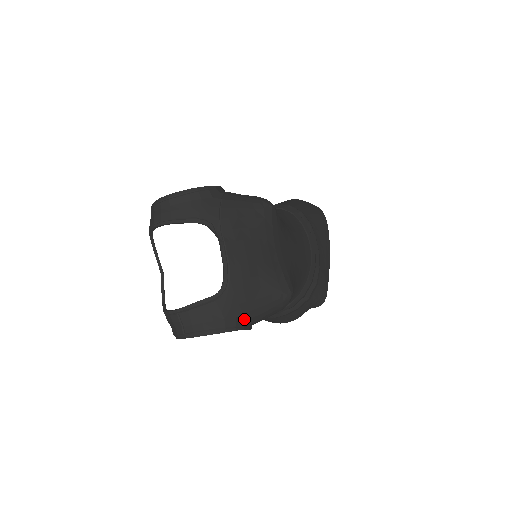
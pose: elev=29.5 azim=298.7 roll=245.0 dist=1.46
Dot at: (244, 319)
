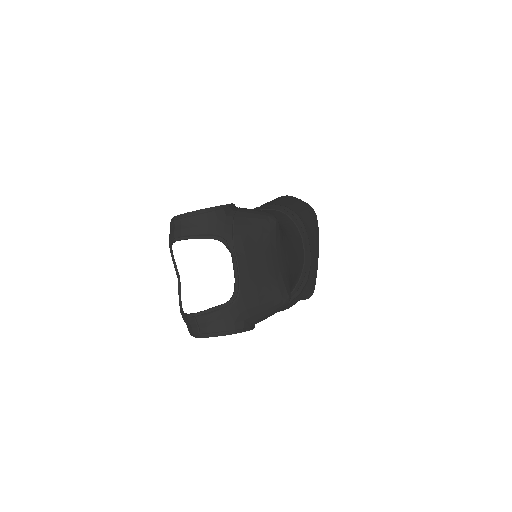
Dot at: (250, 322)
